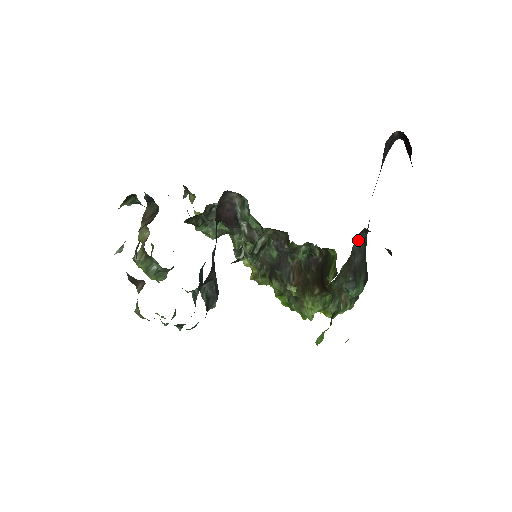
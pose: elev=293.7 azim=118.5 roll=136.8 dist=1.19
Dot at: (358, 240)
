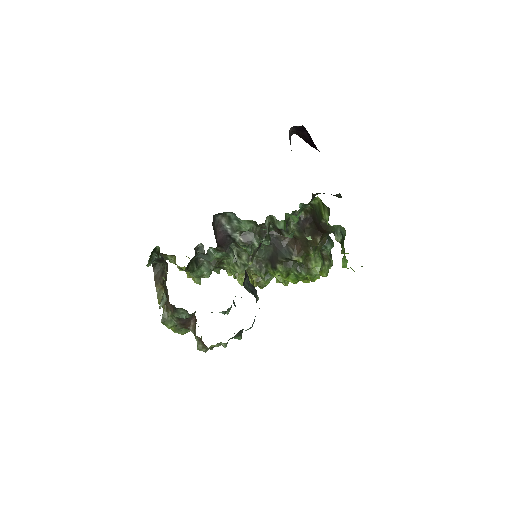
Dot at: occluded
